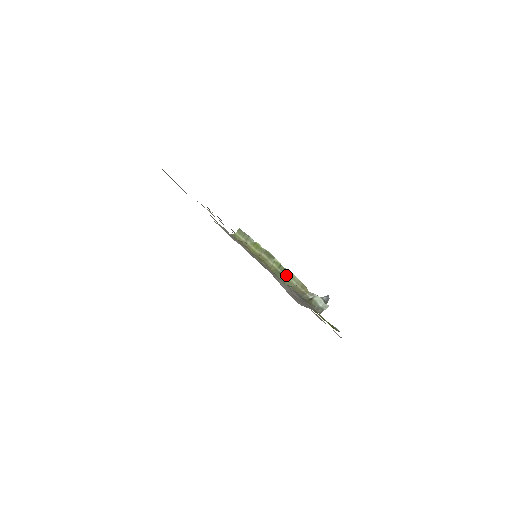
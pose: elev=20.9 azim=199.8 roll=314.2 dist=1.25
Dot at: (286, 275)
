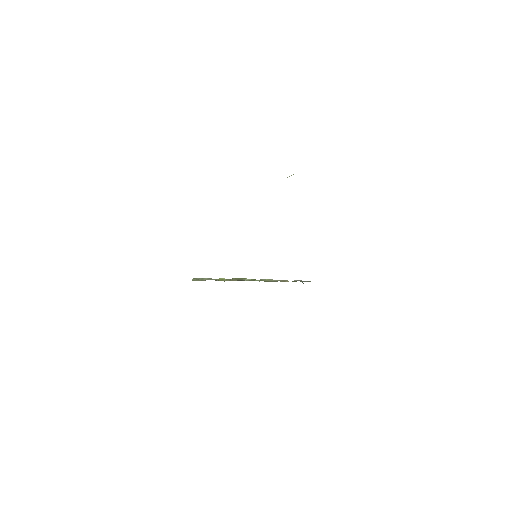
Dot at: (265, 281)
